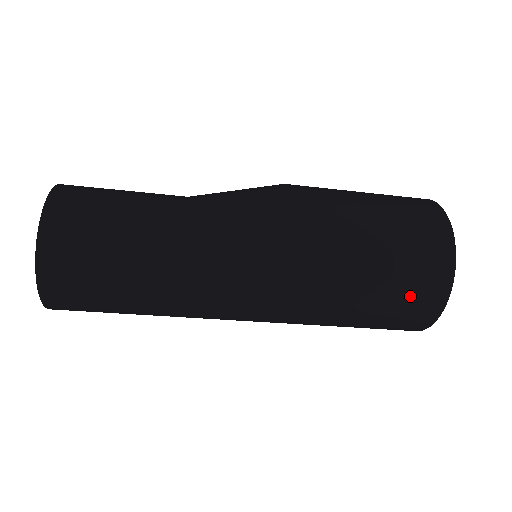
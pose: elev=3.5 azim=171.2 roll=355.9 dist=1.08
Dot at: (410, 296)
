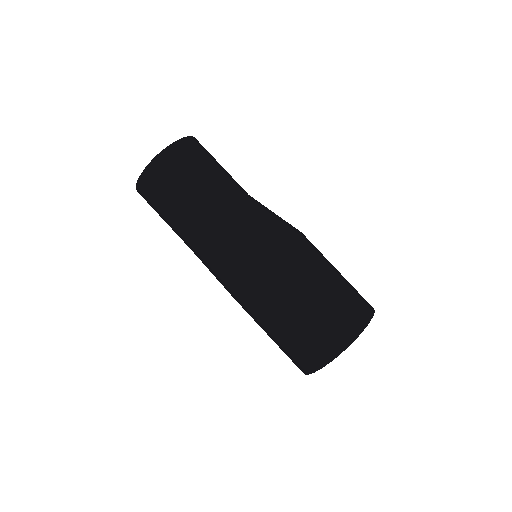
Dot at: (335, 318)
